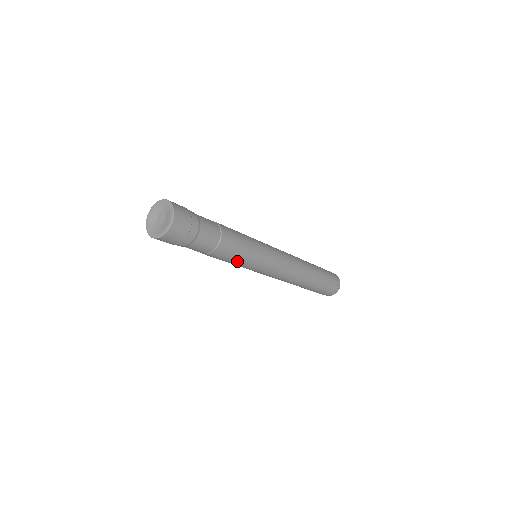
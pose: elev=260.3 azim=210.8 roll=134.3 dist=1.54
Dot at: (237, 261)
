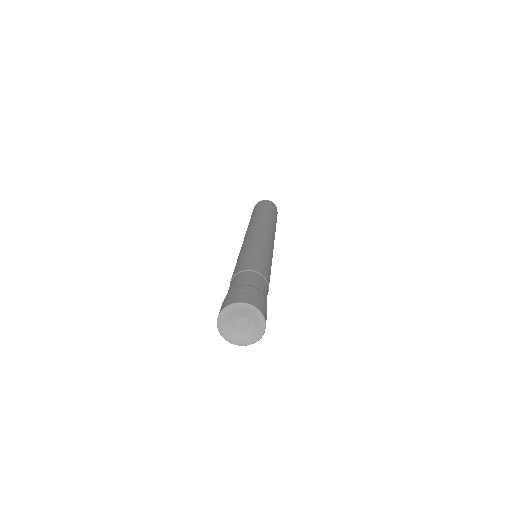
Dot at: occluded
